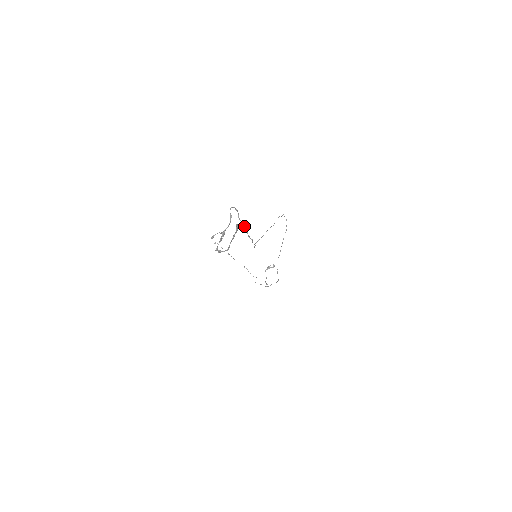
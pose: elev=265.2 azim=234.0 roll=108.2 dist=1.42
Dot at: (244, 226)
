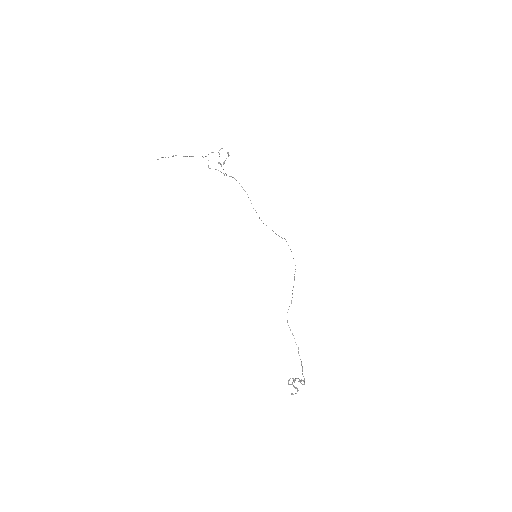
Dot at: (302, 366)
